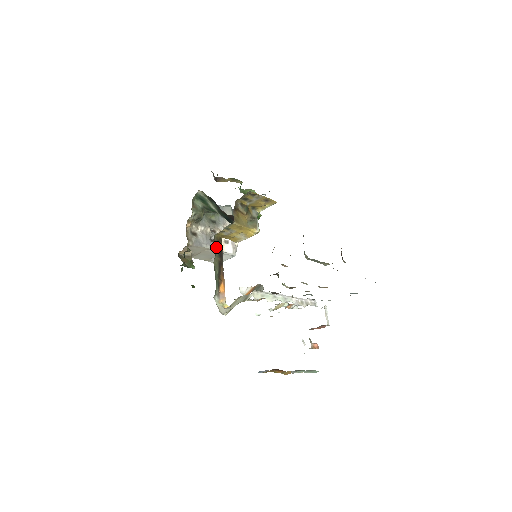
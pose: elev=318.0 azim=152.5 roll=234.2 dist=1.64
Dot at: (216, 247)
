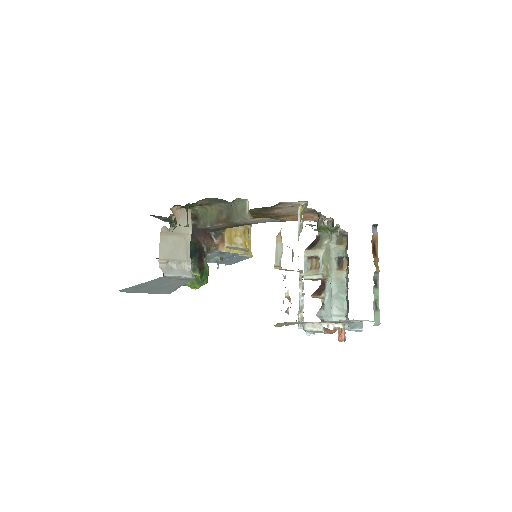
Dot at: occluded
